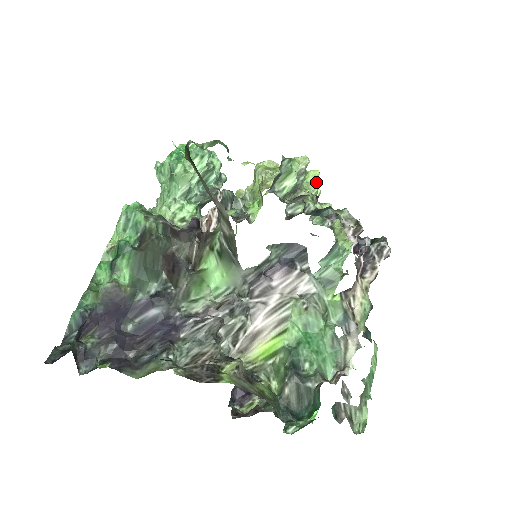
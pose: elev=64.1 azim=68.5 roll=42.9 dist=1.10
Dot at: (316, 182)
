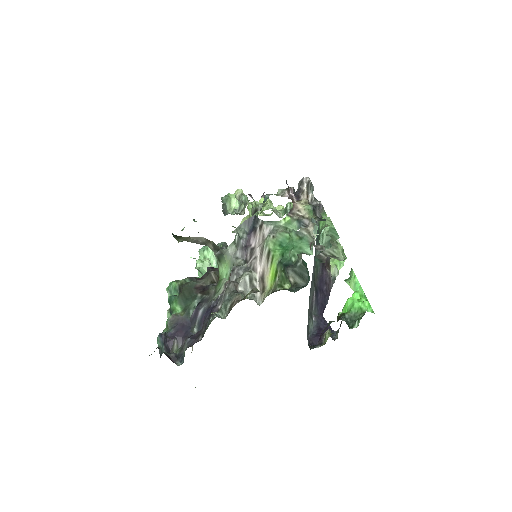
Dot at: occluded
